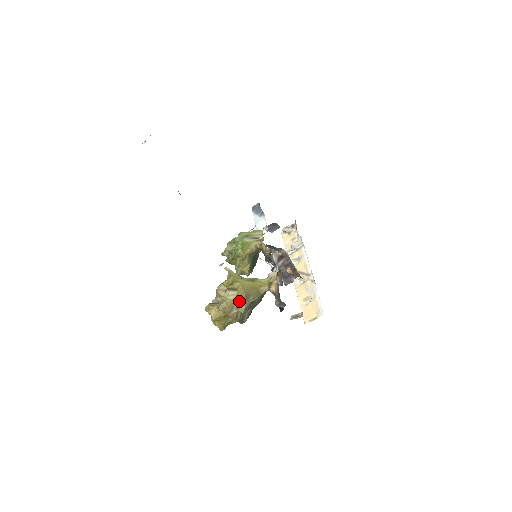
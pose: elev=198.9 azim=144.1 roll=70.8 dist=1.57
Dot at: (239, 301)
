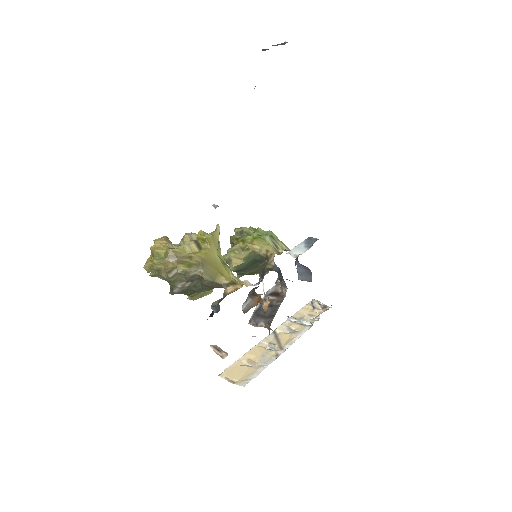
Dot at: (189, 259)
